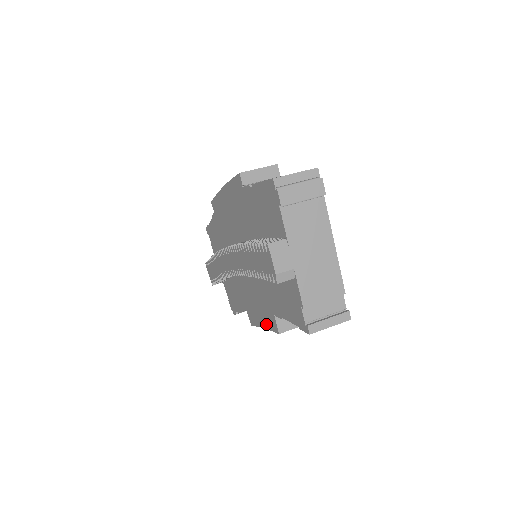
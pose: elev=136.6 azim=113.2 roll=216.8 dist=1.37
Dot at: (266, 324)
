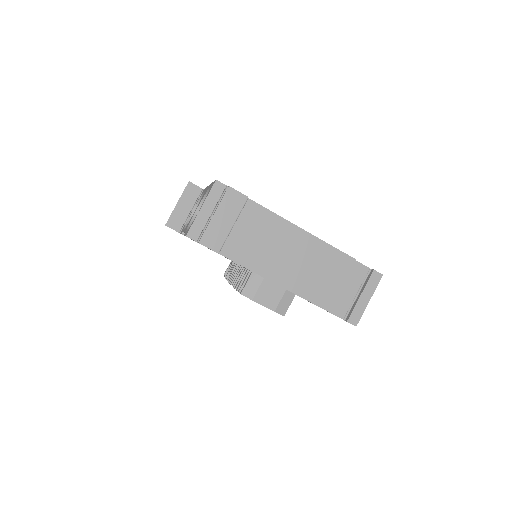
Dot at: occluded
